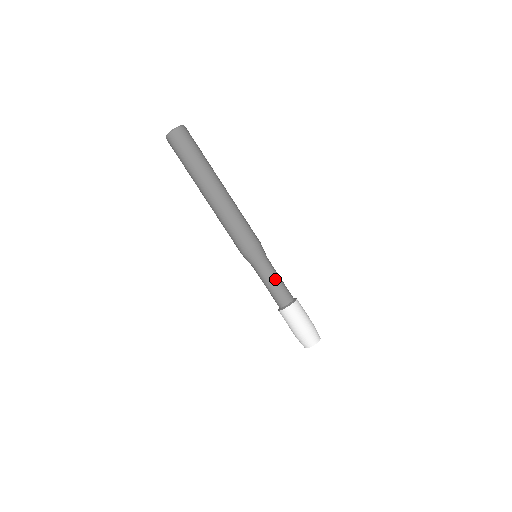
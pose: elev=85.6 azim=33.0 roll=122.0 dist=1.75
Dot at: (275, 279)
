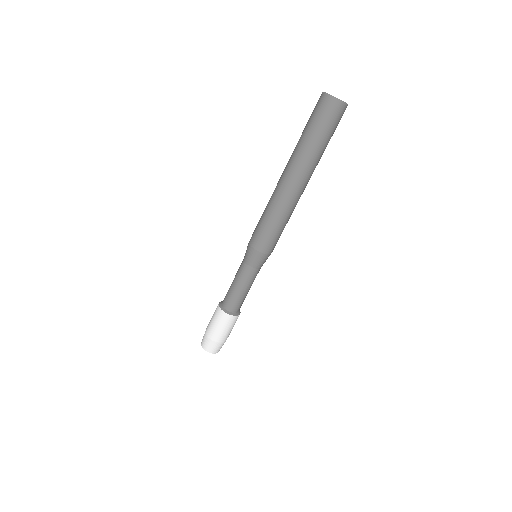
Dot at: (242, 287)
